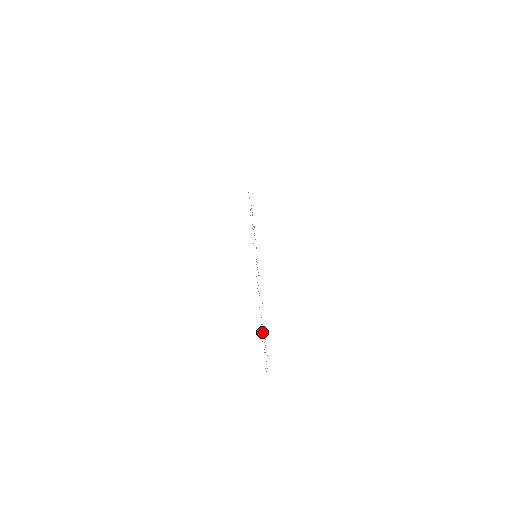
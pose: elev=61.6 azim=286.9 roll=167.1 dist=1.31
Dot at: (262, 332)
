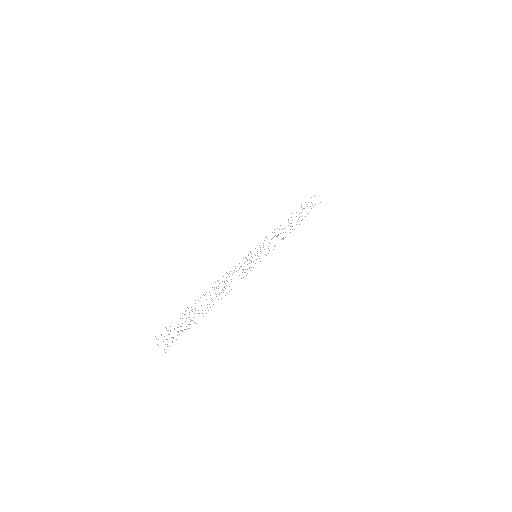
Dot at: occluded
